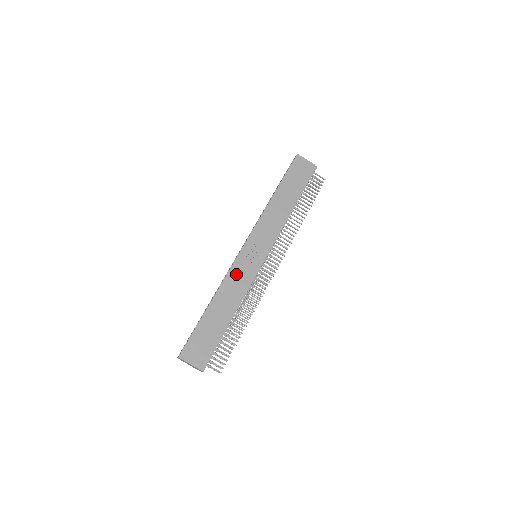
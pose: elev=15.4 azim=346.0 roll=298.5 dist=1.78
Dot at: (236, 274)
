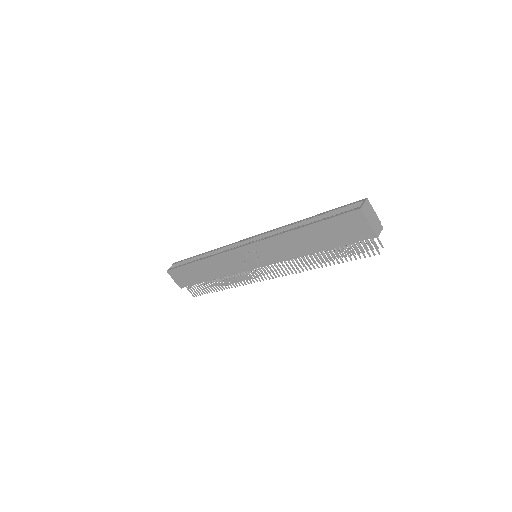
Dot at: (226, 259)
